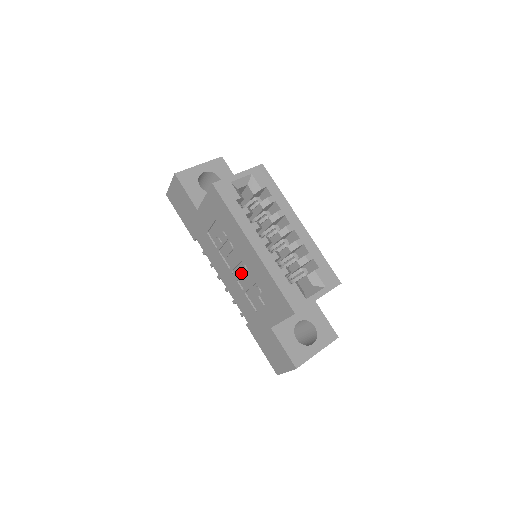
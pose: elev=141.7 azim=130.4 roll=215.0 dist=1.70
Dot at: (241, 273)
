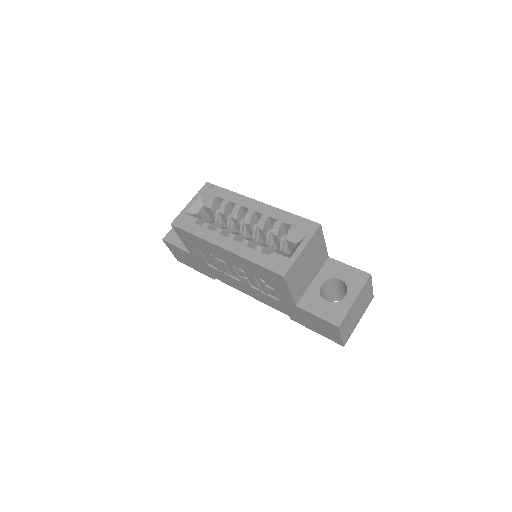
Dot at: (245, 277)
